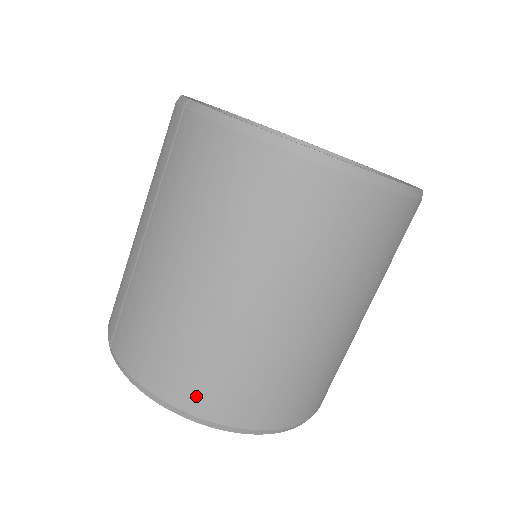
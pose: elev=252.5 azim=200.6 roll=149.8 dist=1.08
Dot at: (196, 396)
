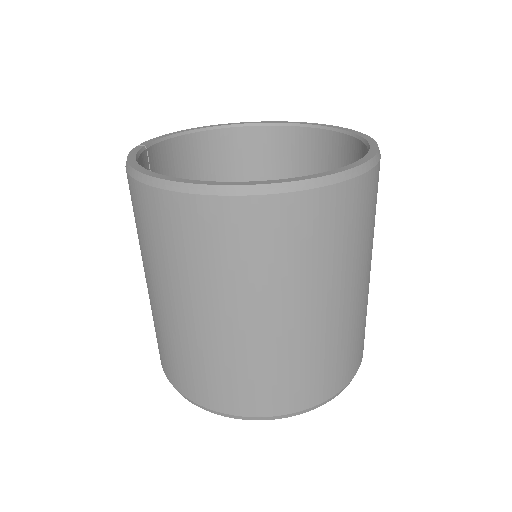
Dot at: (175, 377)
